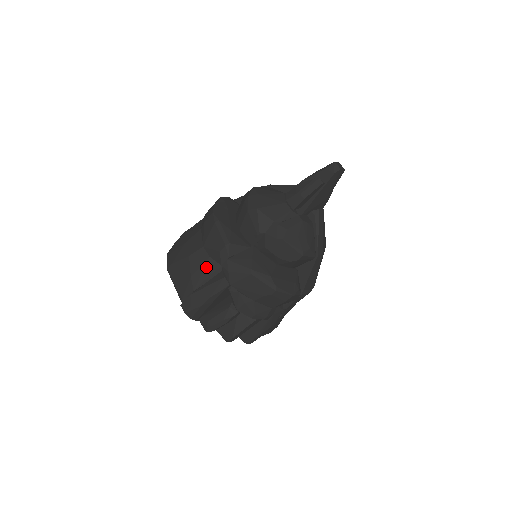
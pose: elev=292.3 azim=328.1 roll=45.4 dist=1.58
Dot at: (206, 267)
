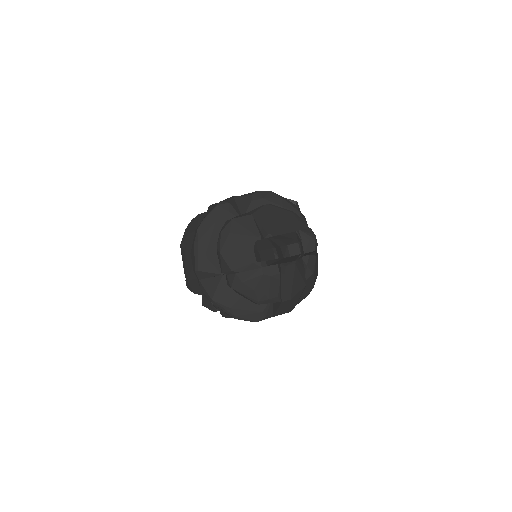
Dot at: occluded
